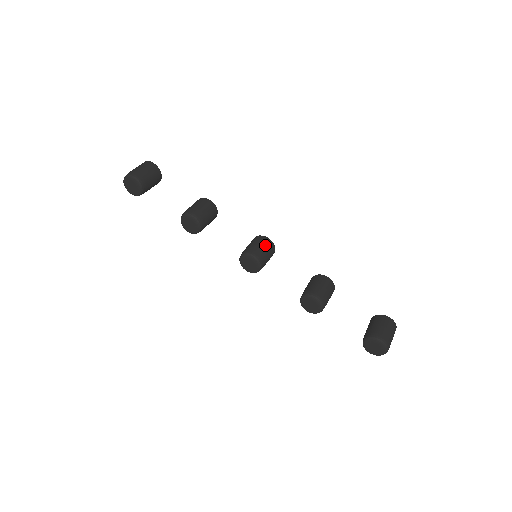
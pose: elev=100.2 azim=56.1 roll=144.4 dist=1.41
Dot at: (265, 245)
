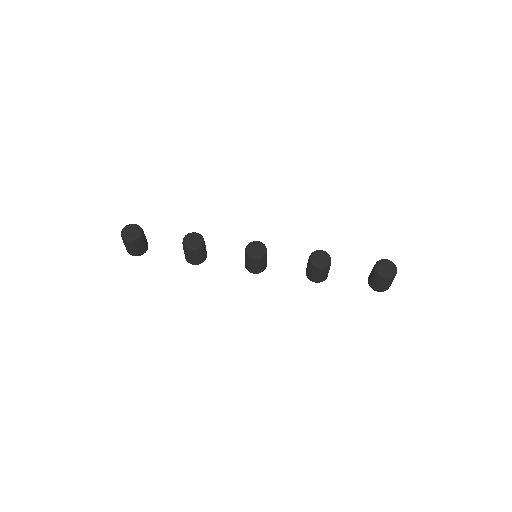
Dot at: occluded
